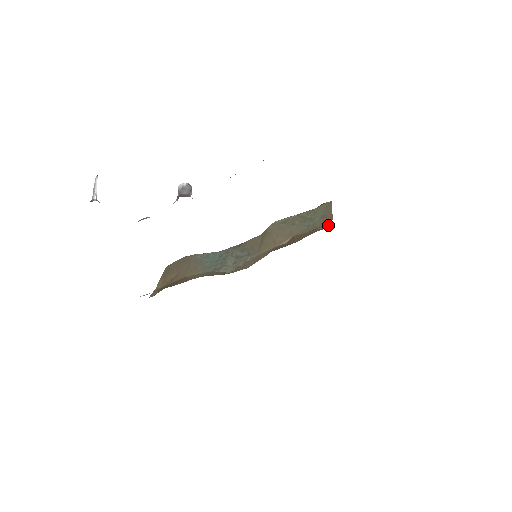
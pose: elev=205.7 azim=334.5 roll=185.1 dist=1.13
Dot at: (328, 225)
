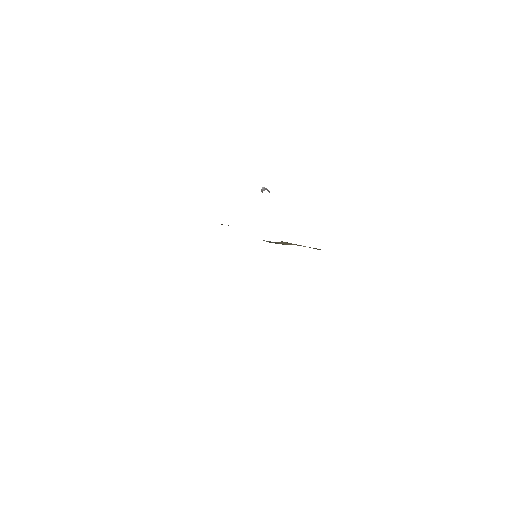
Dot at: occluded
